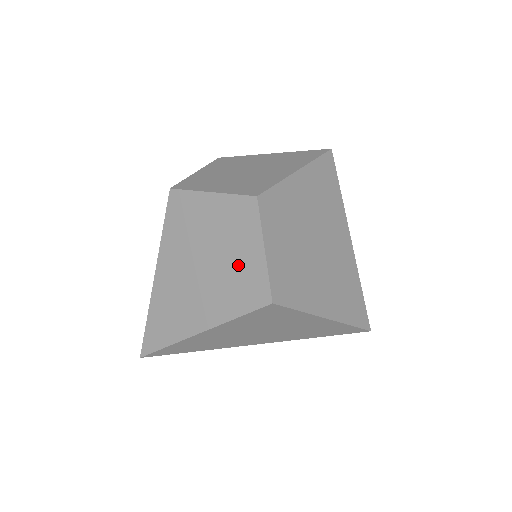
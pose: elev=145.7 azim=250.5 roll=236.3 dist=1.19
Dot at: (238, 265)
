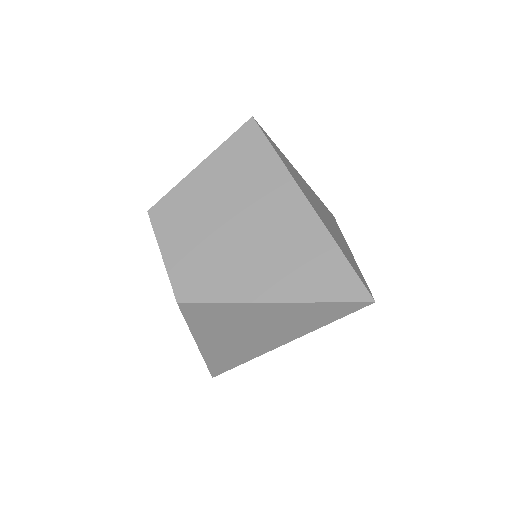
Dot at: occluded
